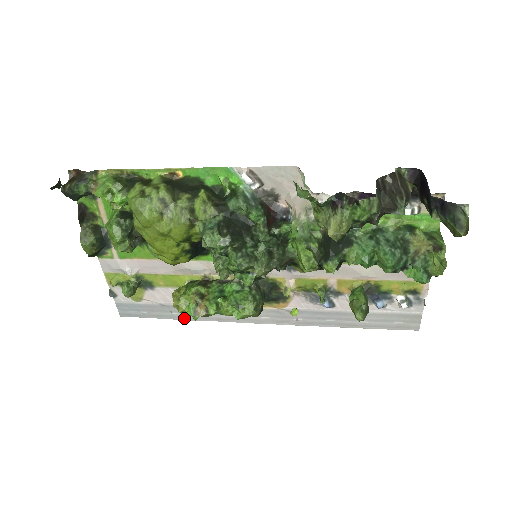
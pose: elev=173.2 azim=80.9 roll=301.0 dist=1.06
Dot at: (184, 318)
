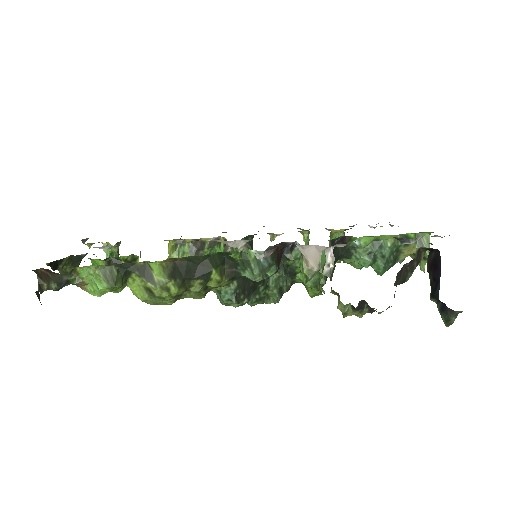
Dot at: occluded
